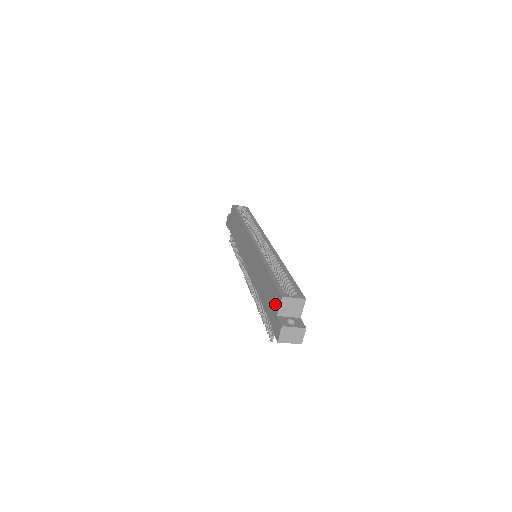
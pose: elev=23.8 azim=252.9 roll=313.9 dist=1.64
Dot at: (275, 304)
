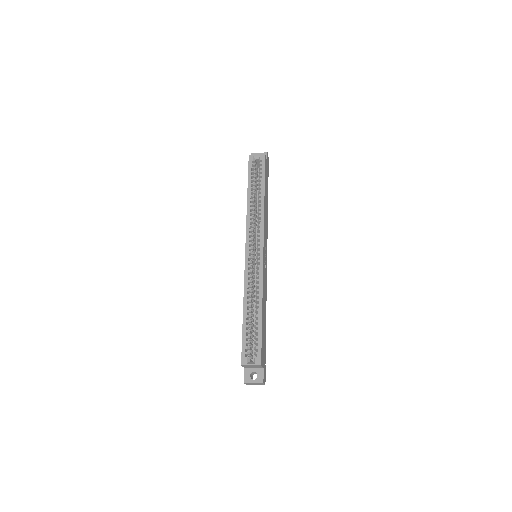
Dot at: occluded
